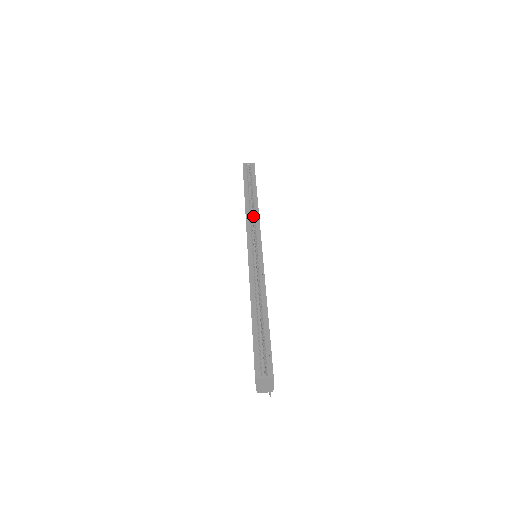
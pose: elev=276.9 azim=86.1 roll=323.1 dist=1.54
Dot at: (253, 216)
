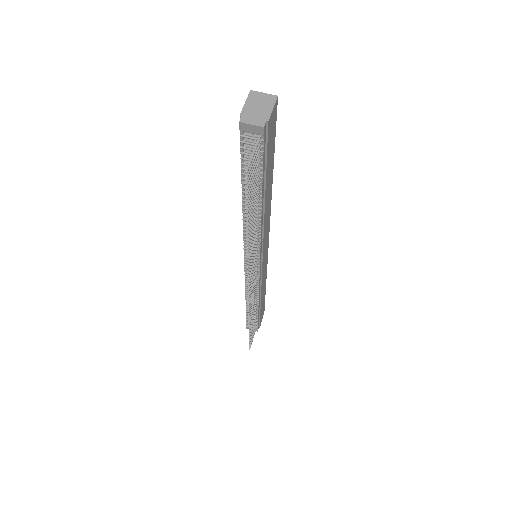
Dot at: occluded
